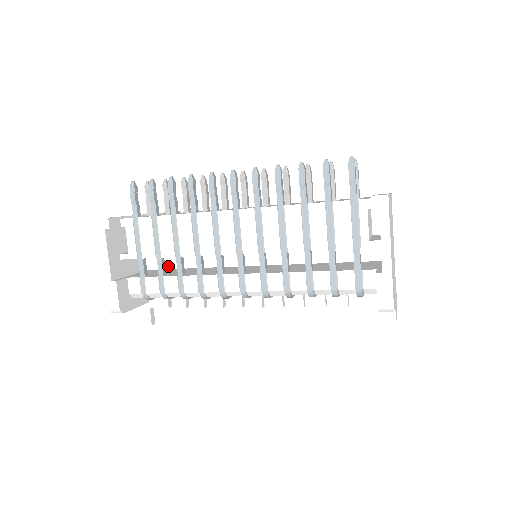
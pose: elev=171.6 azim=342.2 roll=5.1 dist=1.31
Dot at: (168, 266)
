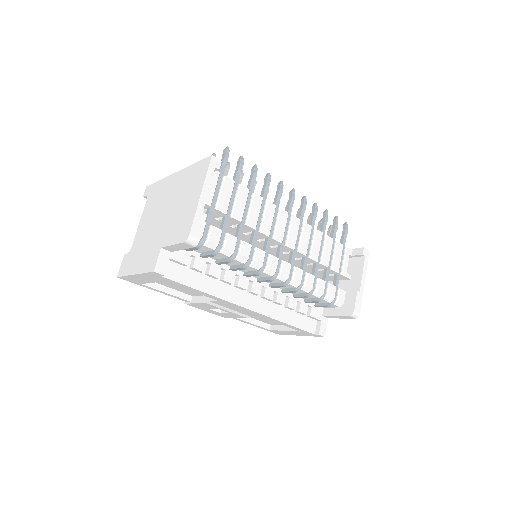
Dot at: occluded
